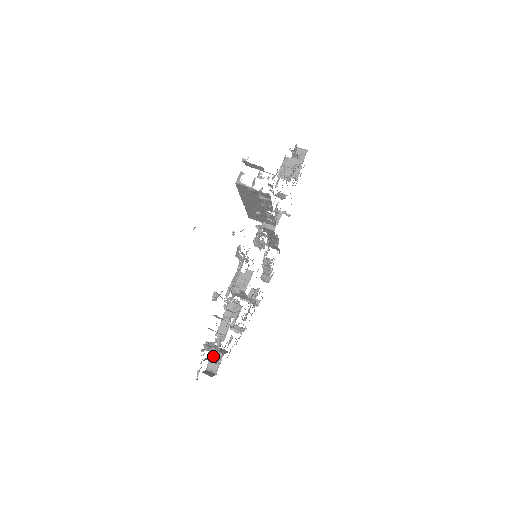
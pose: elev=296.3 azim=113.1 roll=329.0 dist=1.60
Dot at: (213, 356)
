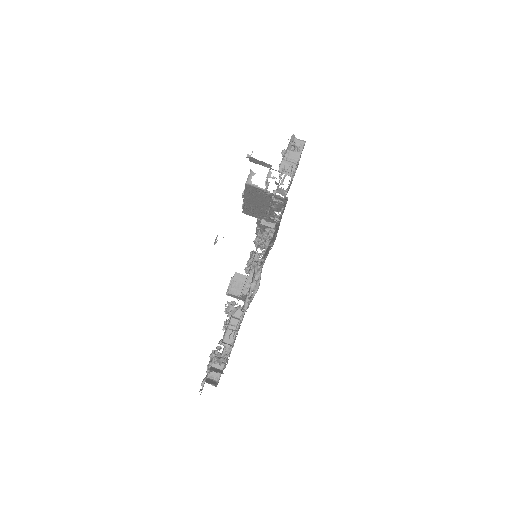
Dot at: occluded
